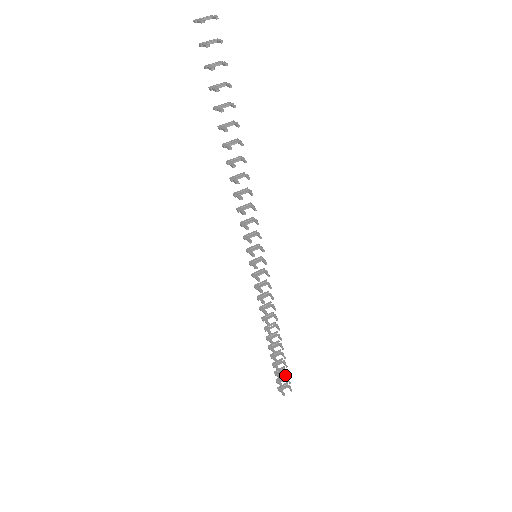
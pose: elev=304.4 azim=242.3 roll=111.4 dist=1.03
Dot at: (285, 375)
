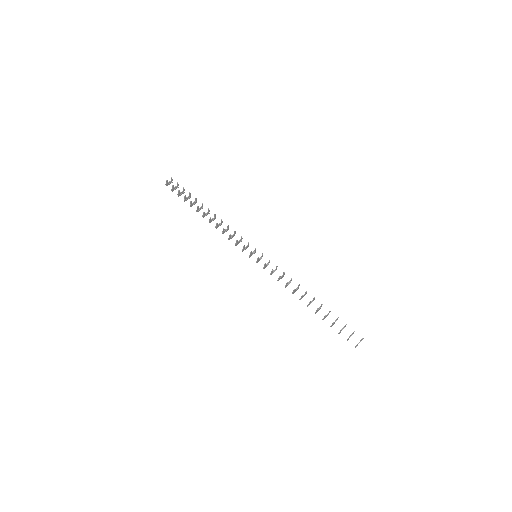
Dot at: (351, 334)
